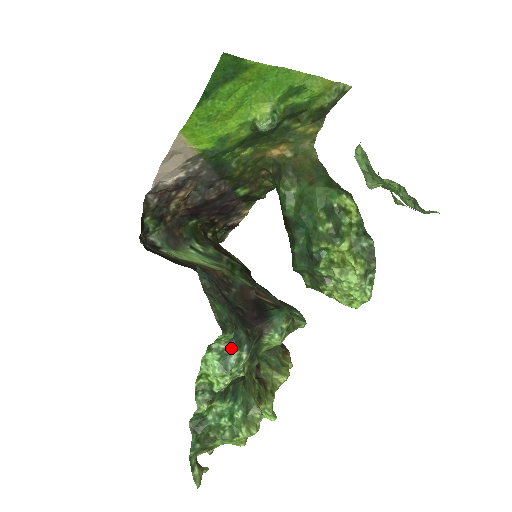
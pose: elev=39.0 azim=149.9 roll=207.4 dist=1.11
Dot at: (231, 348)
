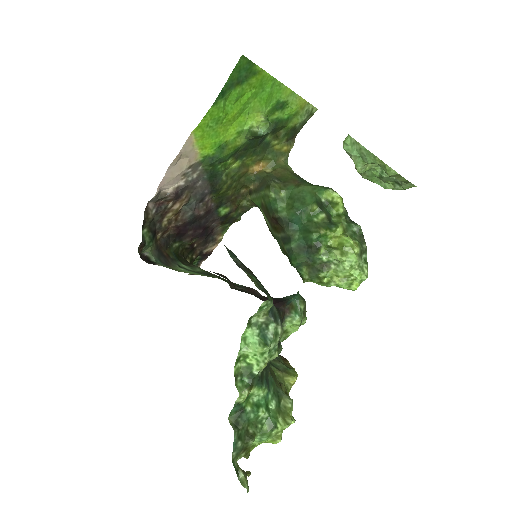
Dot at: (269, 321)
